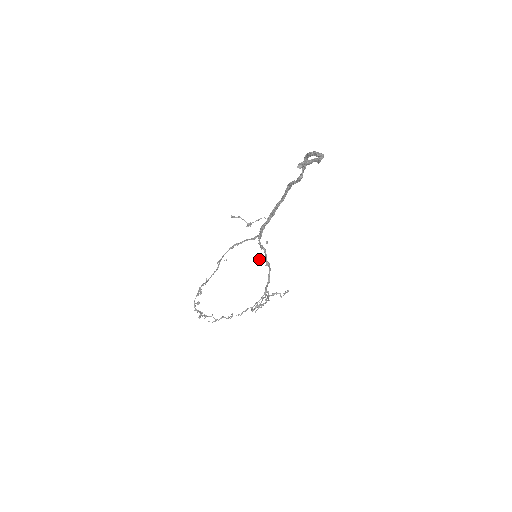
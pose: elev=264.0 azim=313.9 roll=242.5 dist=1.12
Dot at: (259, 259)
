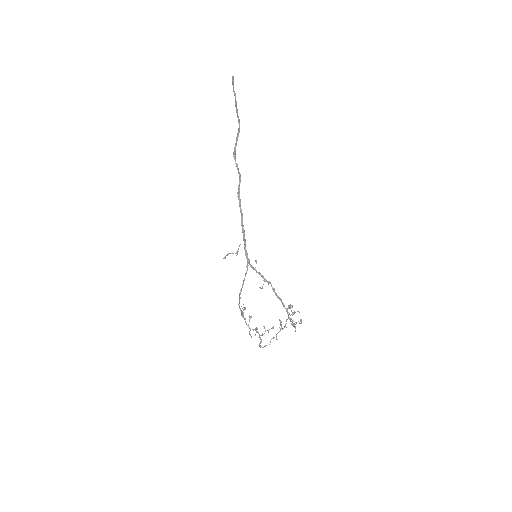
Dot at: (262, 288)
